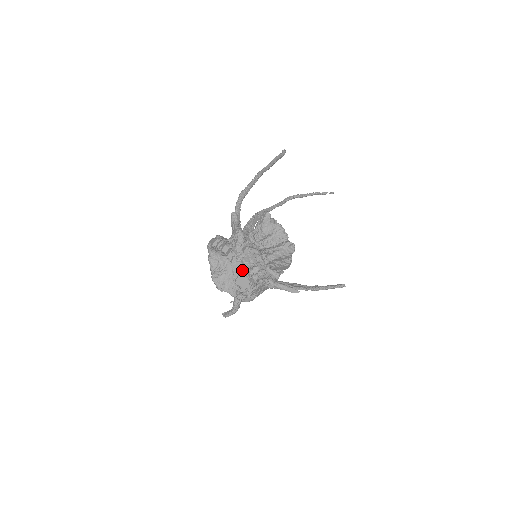
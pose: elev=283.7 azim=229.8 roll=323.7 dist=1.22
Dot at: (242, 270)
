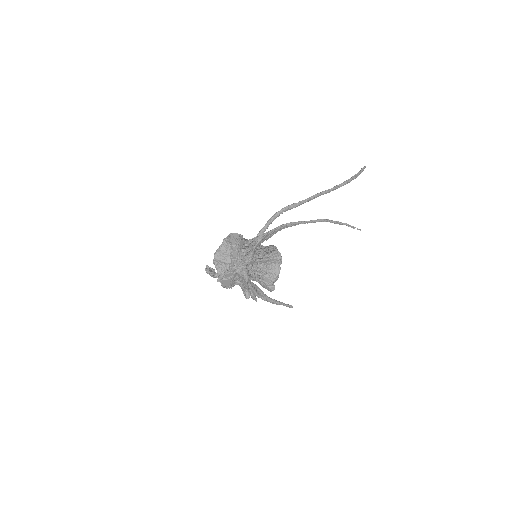
Dot at: (231, 278)
